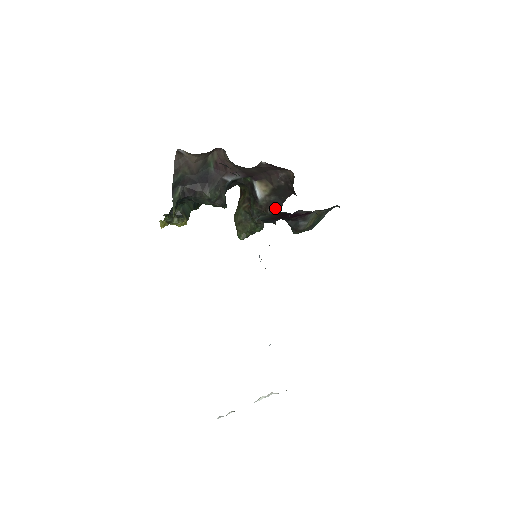
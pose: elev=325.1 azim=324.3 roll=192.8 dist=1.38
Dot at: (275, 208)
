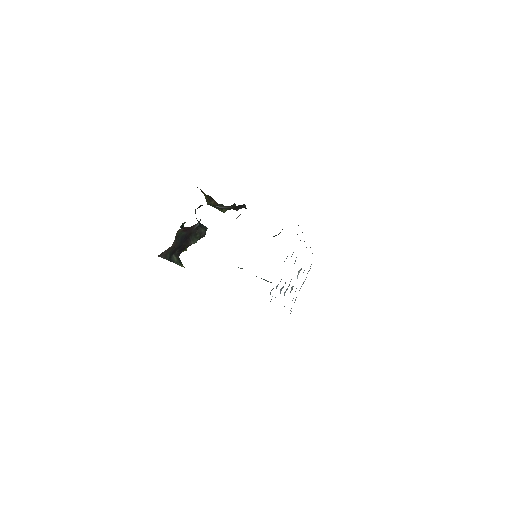
Dot at: (241, 208)
